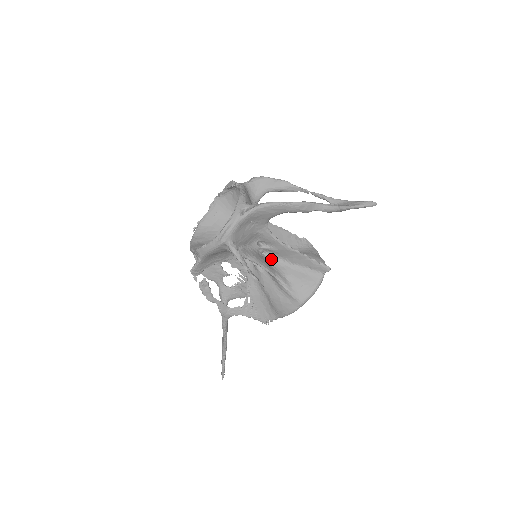
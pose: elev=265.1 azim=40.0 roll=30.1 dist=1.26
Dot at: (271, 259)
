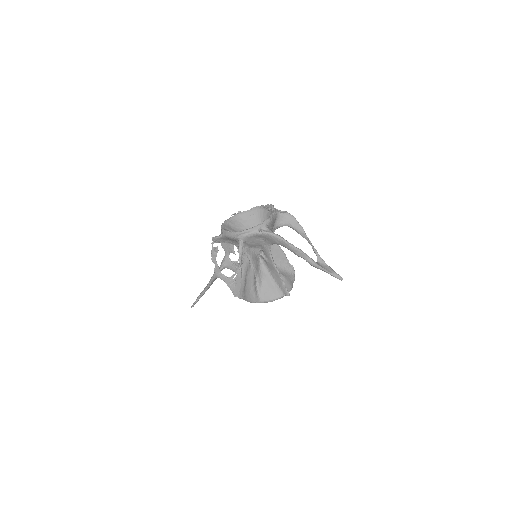
Dot at: (262, 264)
